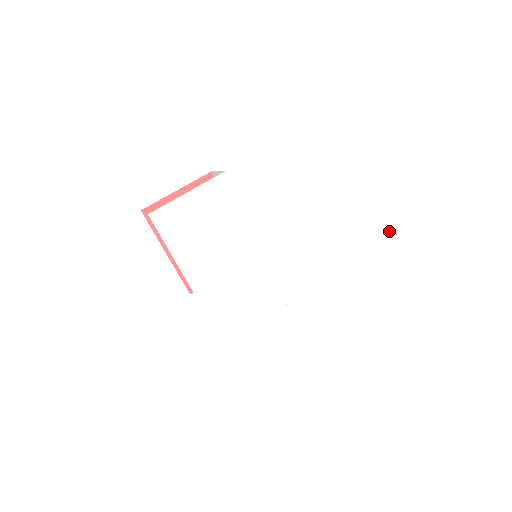
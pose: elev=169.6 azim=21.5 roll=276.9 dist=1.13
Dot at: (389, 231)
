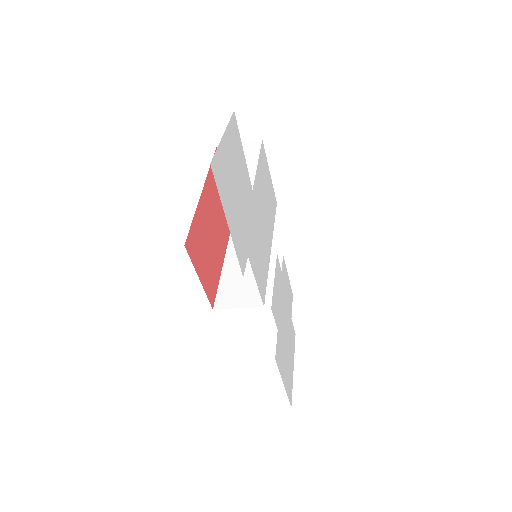
Dot at: (289, 382)
